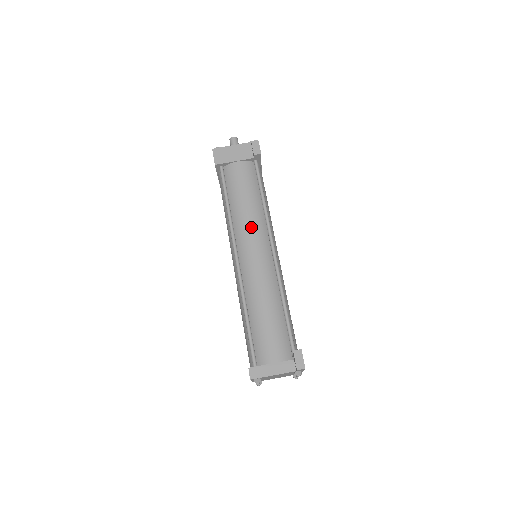
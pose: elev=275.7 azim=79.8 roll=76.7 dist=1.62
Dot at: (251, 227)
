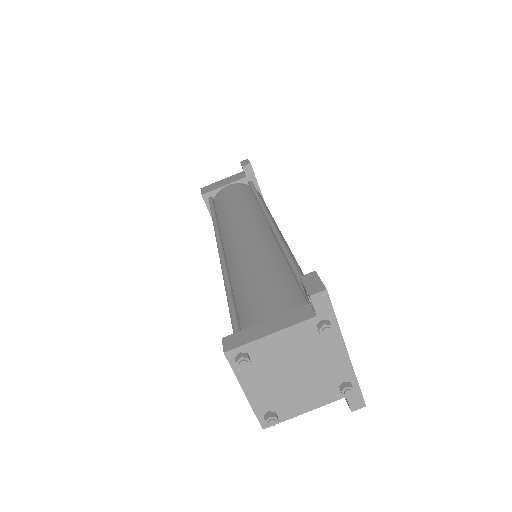
Dot at: (240, 215)
